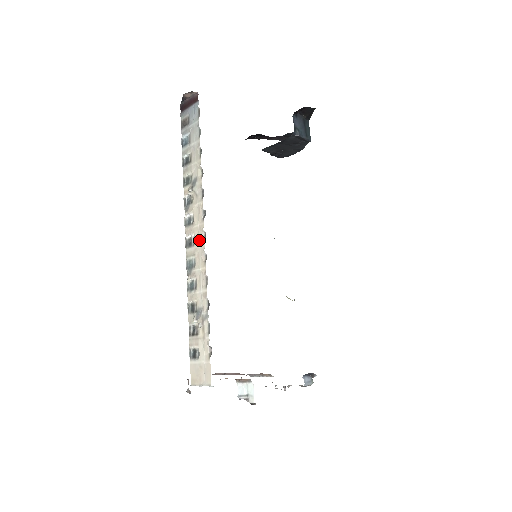
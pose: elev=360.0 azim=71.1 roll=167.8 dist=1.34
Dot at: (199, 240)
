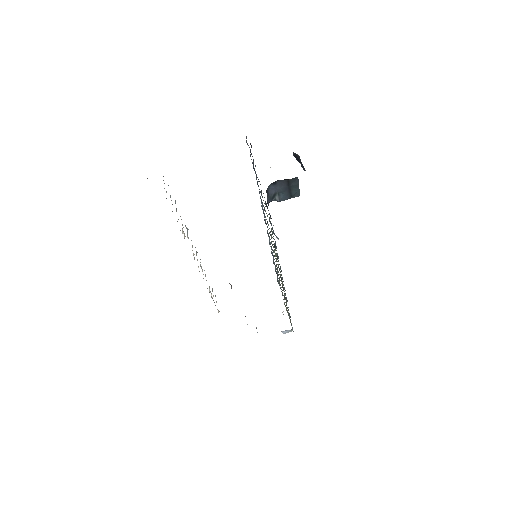
Dot at: occluded
